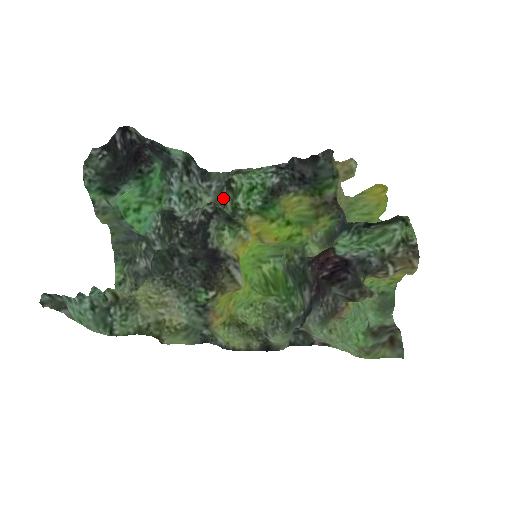
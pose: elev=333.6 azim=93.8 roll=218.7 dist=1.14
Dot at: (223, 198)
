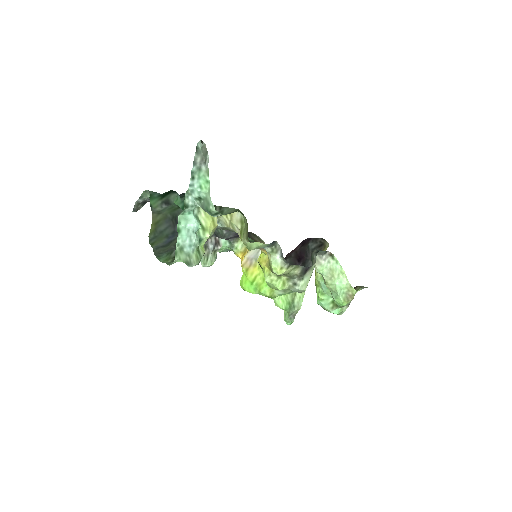
Dot at: occluded
